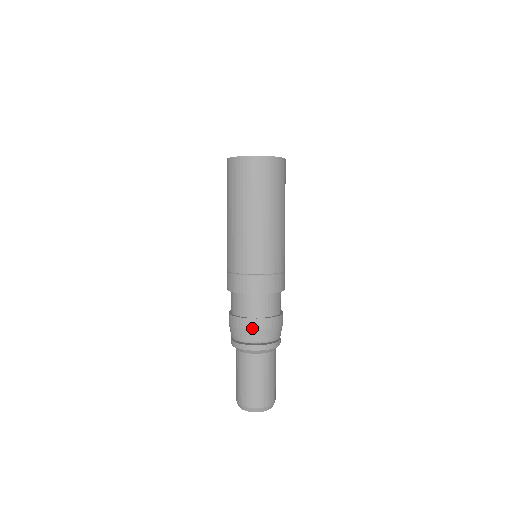
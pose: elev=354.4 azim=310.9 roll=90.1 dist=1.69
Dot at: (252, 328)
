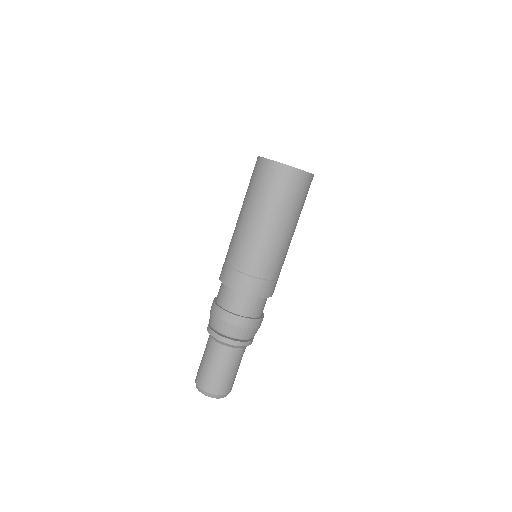
Dot at: (225, 320)
